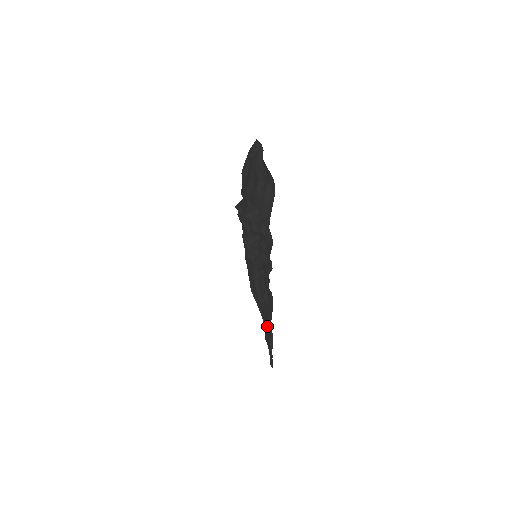
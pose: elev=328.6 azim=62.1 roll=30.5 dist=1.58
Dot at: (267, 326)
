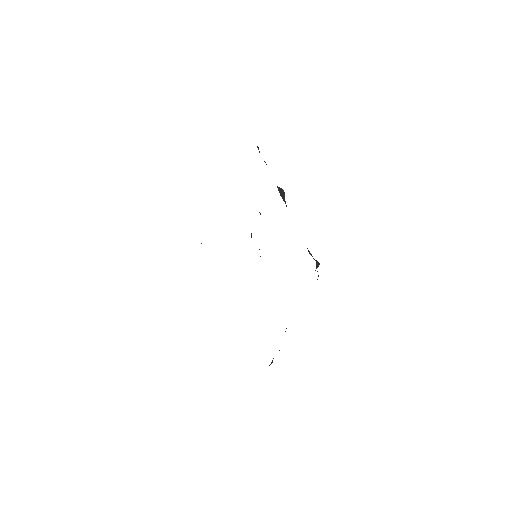
Dot at: occluded
